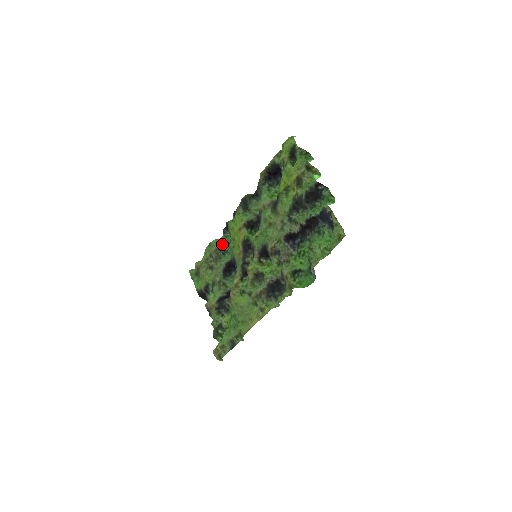
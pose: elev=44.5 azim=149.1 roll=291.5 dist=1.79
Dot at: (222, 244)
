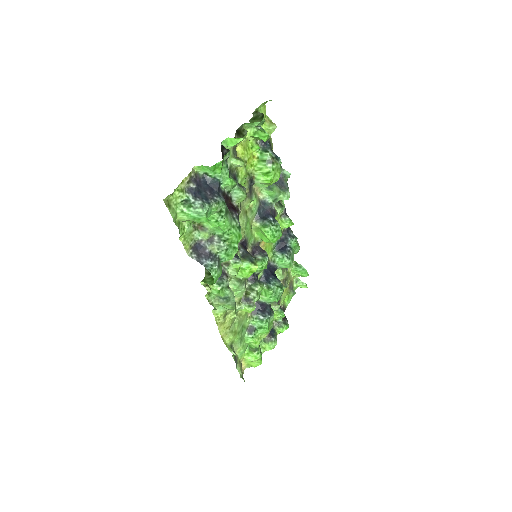
Dot at: (295, 253)
